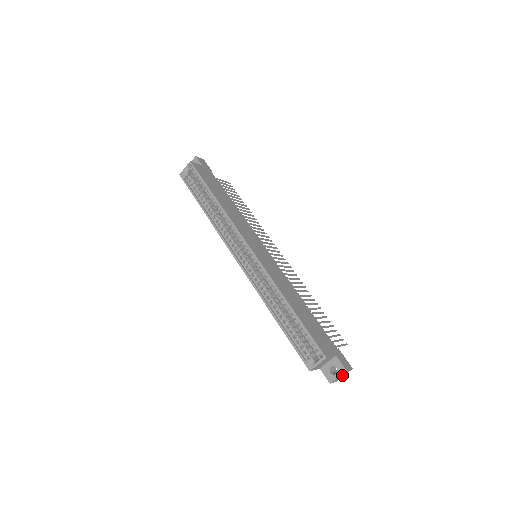
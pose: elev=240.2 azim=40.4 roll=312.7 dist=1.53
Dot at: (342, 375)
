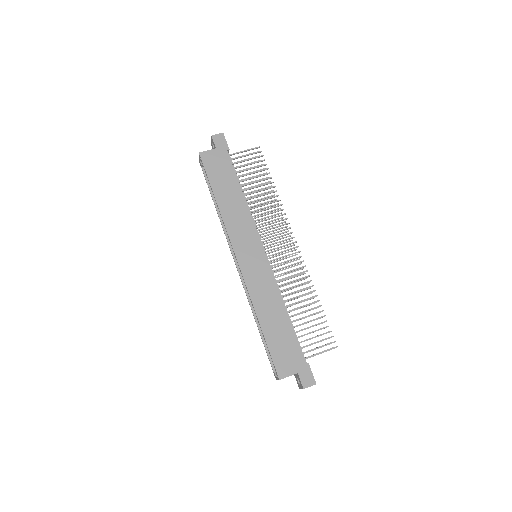
Dot at: occluded
